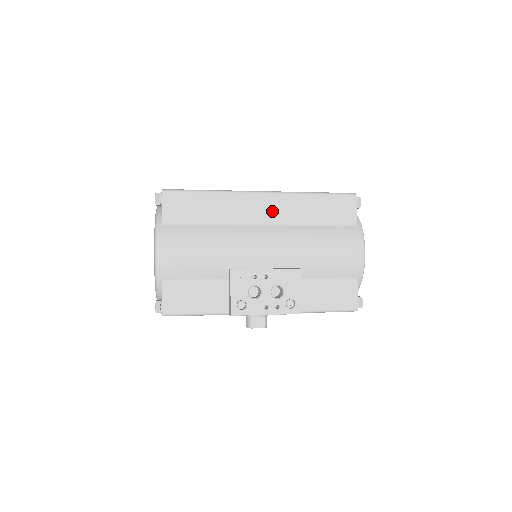
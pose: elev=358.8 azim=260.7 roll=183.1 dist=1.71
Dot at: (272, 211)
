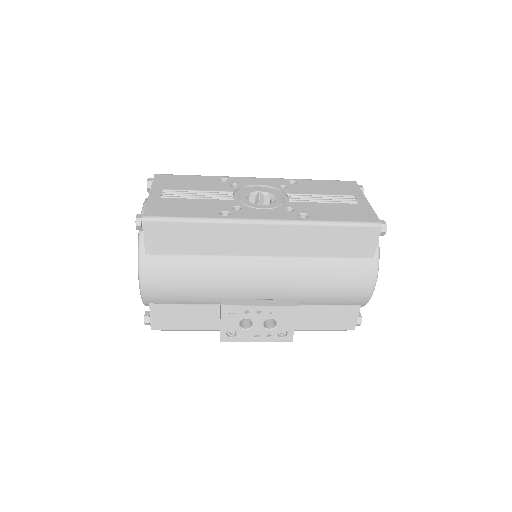
Dot at: (275, 242)
